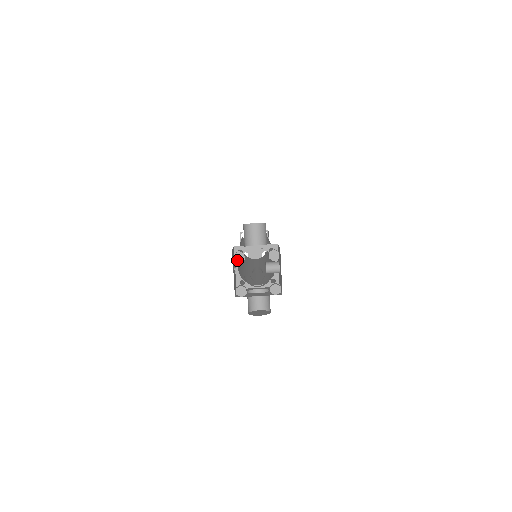
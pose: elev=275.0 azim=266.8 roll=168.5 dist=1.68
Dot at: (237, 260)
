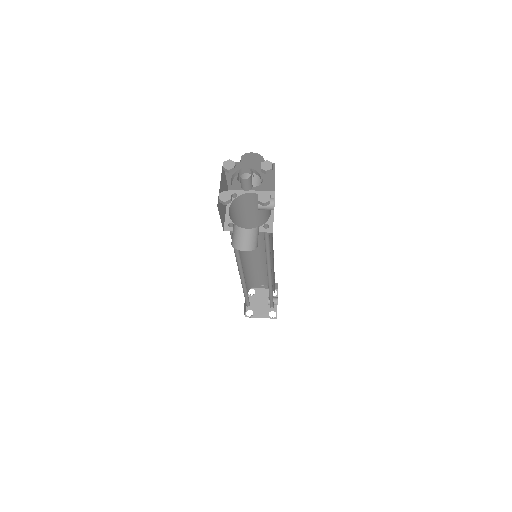
Dot at: (226, 167)
